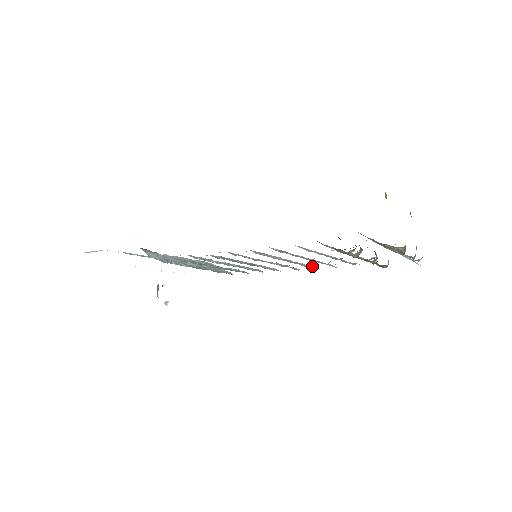
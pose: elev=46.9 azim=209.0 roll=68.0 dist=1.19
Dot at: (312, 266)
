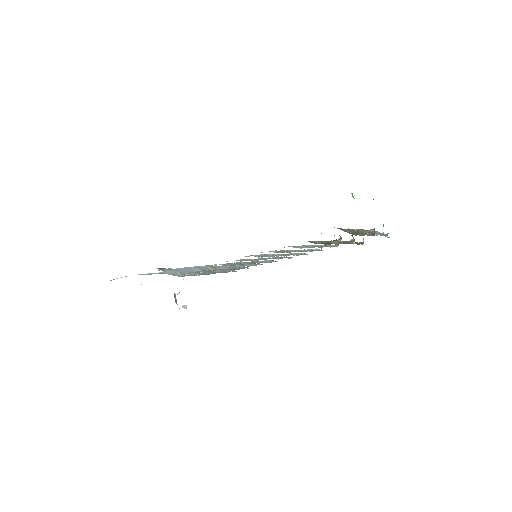
Dot at: (302, 253)
